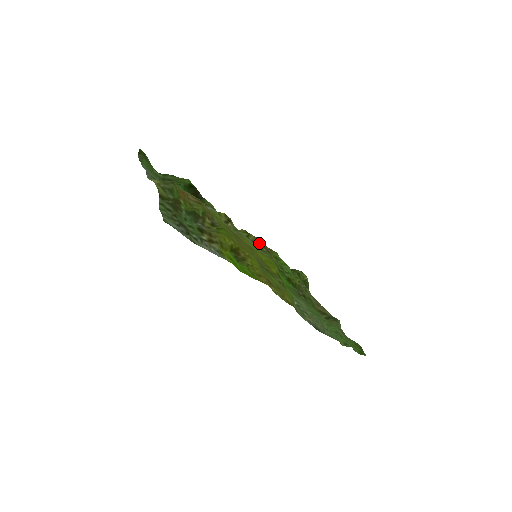
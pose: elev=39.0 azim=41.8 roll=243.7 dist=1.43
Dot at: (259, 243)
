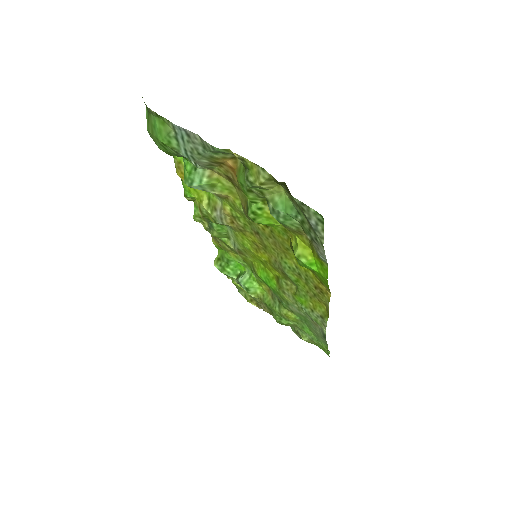
Dot at: occluded
